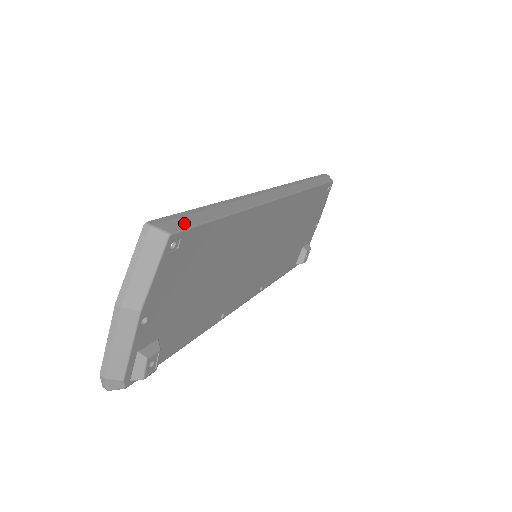
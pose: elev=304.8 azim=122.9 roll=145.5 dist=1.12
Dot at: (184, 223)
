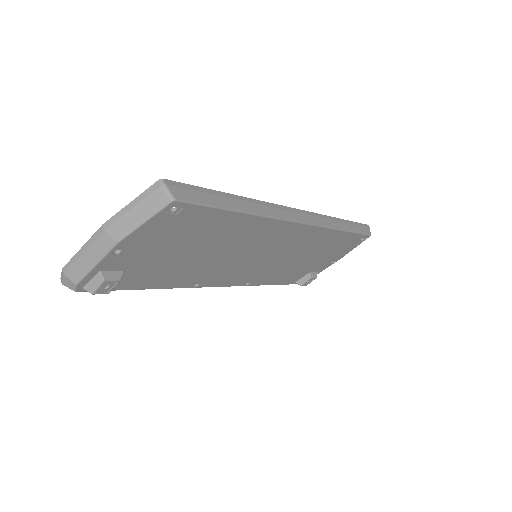
Dot at: (195, 197)
